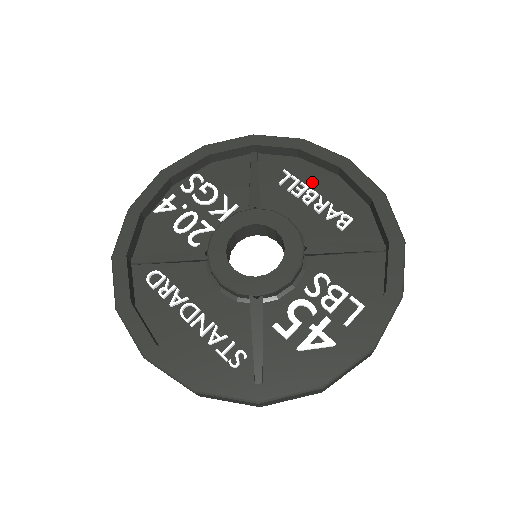
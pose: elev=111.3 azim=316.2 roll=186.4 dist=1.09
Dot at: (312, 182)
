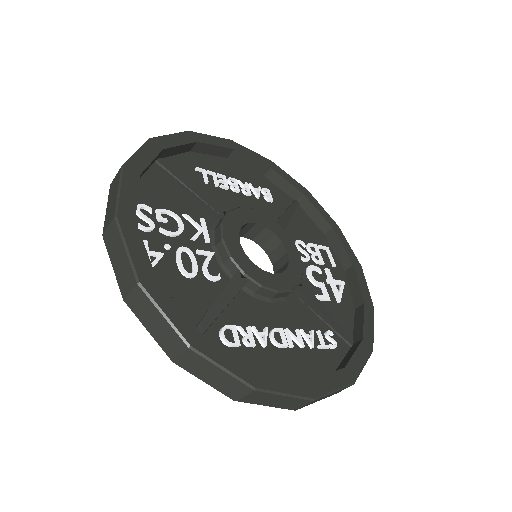
Dot at: (220, 171)
